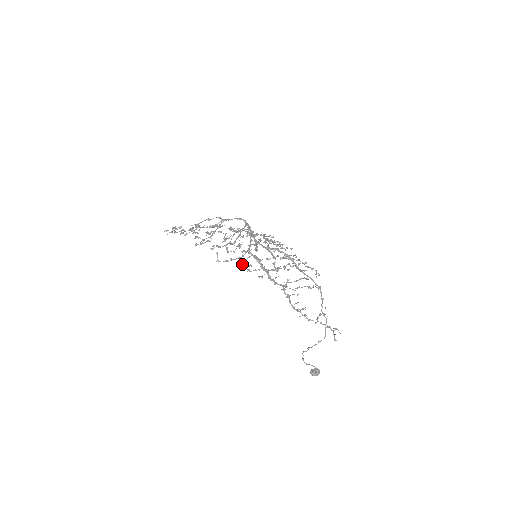
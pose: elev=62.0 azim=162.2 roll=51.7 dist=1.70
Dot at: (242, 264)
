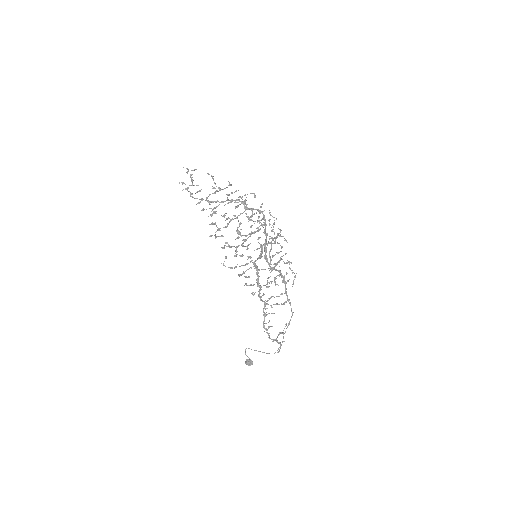
Dot at: (243, 273)
